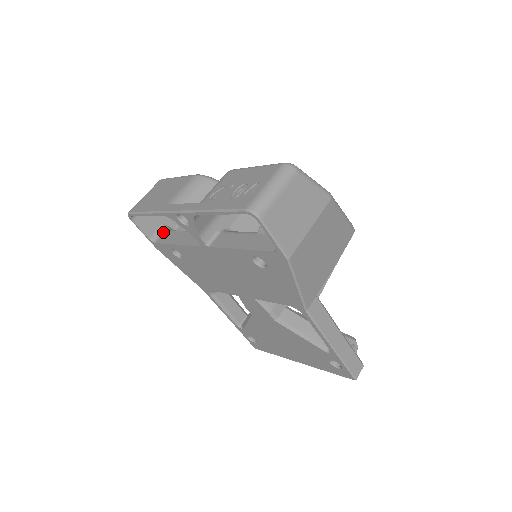
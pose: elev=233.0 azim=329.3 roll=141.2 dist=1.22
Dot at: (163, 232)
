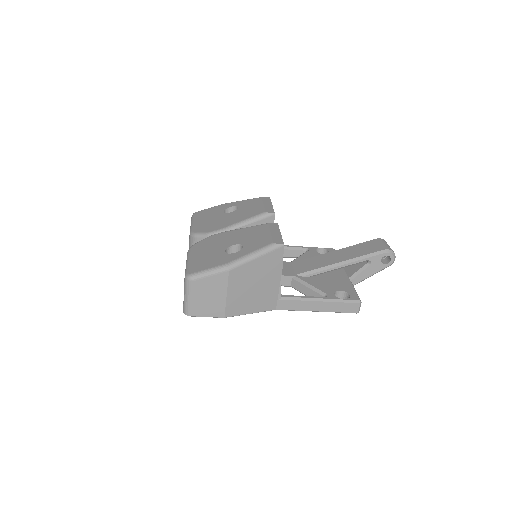
Dot at: occluded
